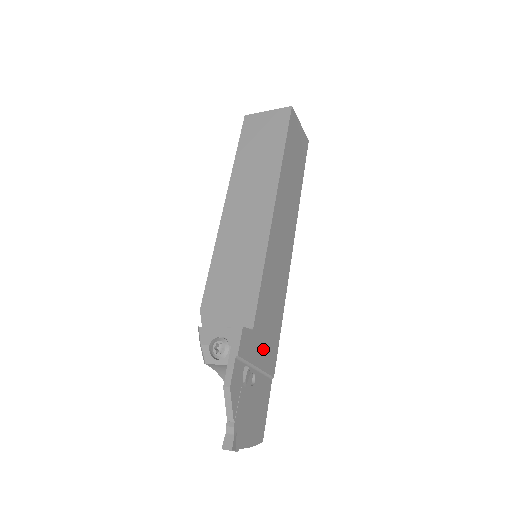
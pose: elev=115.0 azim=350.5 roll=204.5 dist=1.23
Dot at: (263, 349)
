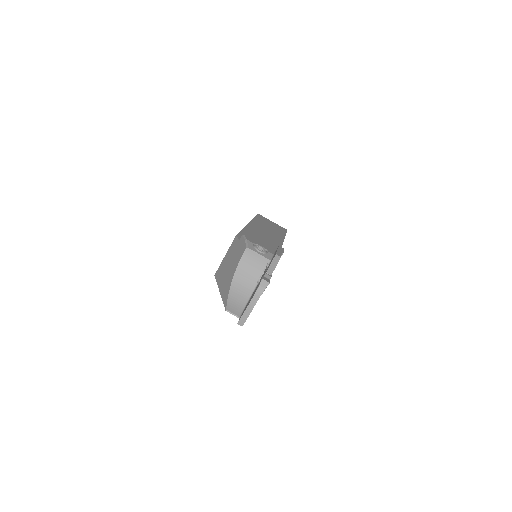
Dot at: occluded
